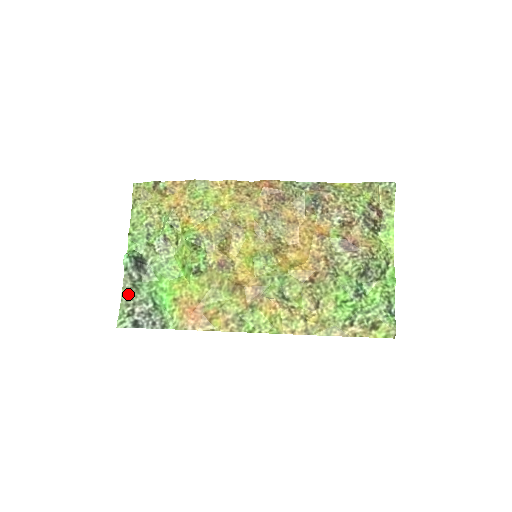
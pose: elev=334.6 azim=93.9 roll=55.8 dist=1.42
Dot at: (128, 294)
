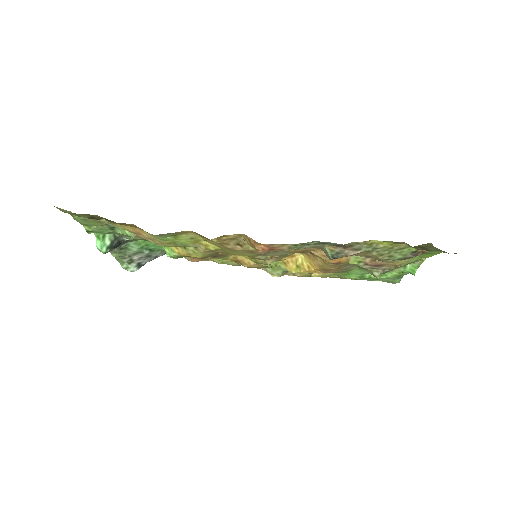
Dot at: (119, 254)
